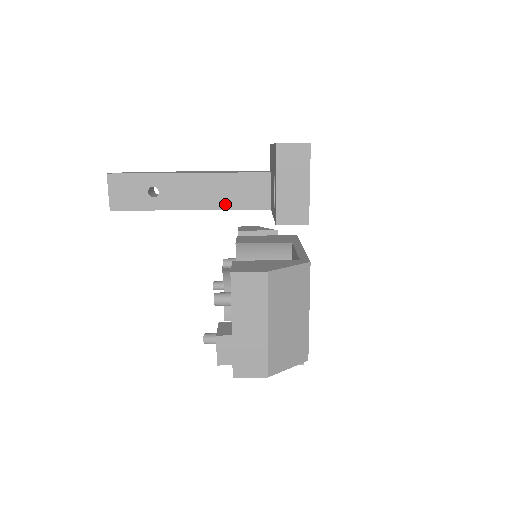
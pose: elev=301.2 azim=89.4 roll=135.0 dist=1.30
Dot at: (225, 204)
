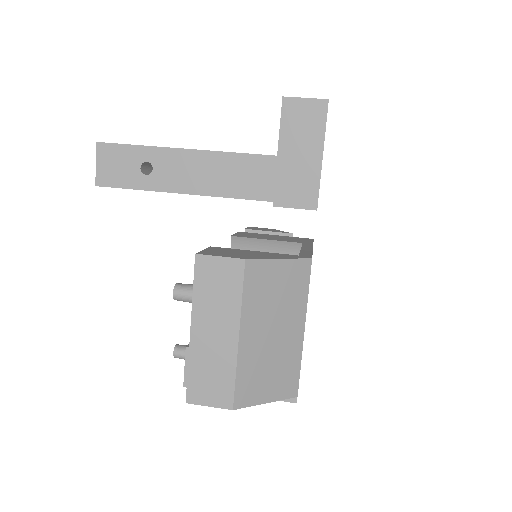
Dot at: (229, 191)
